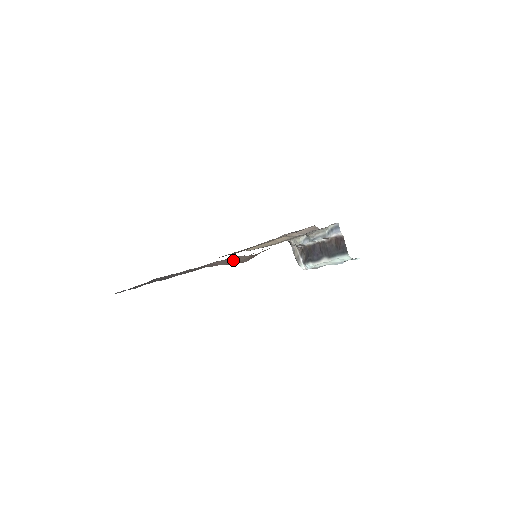
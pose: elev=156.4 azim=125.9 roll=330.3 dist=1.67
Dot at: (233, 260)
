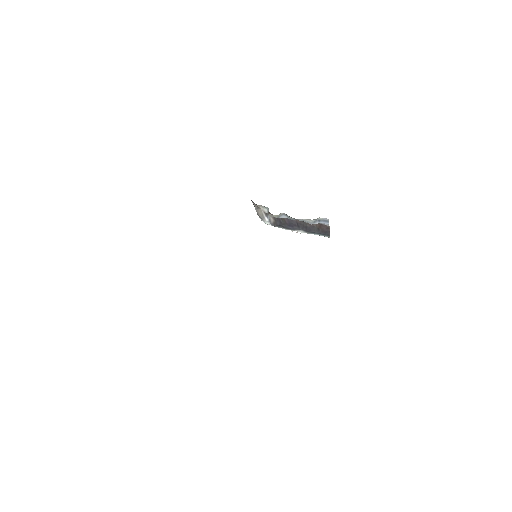
Dot at: occluded
